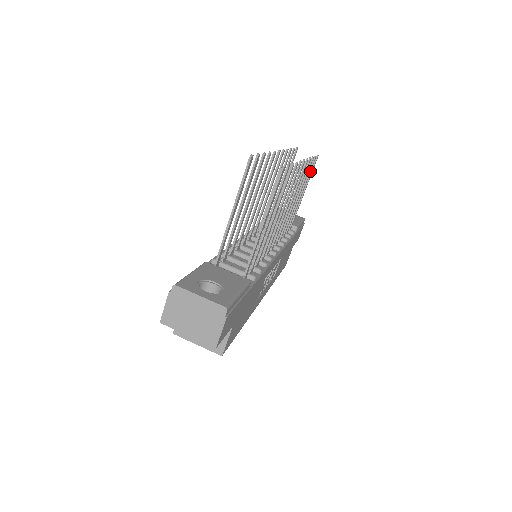
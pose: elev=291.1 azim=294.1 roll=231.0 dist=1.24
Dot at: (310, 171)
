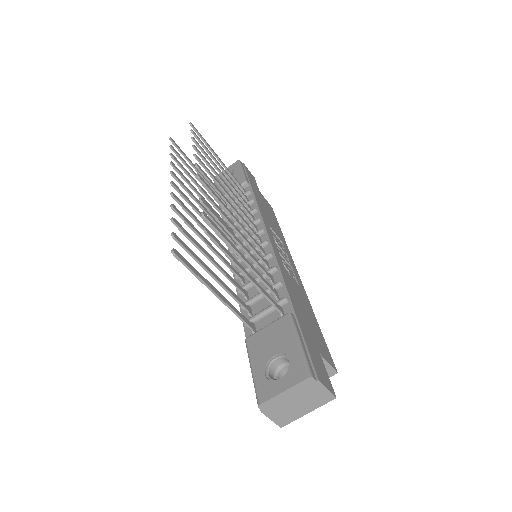
Dot at: (202, 144)
